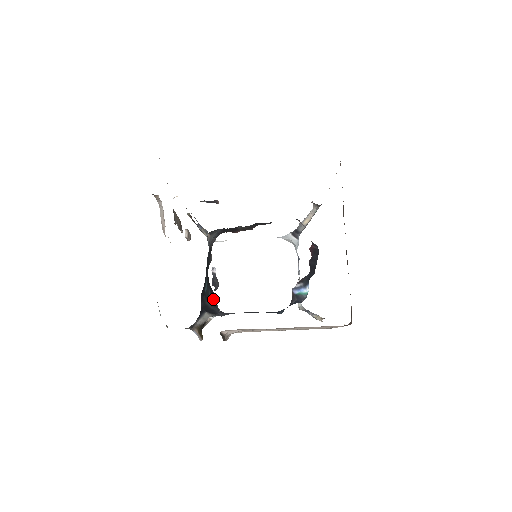
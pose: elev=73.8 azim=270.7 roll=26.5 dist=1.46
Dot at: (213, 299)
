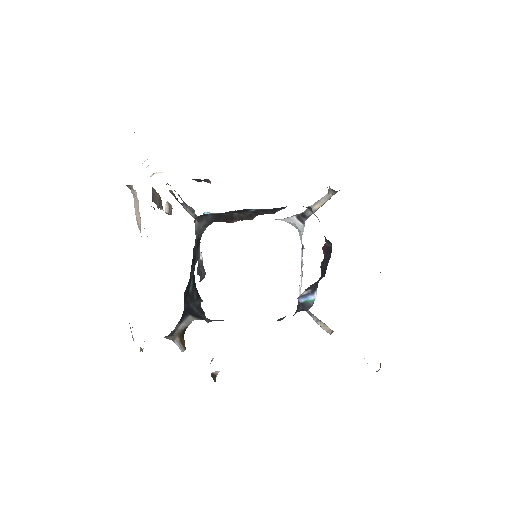
Dot at: (200, 305)
